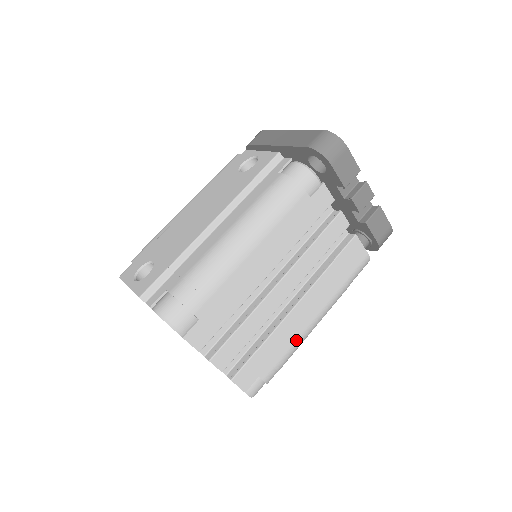
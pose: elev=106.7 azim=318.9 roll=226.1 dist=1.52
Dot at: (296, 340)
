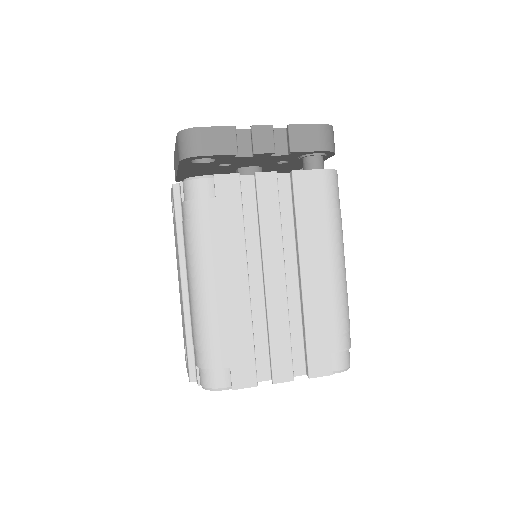
Dot at: (333, 298)
